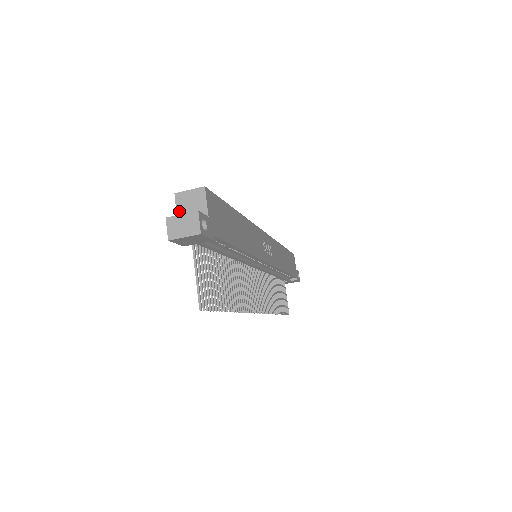
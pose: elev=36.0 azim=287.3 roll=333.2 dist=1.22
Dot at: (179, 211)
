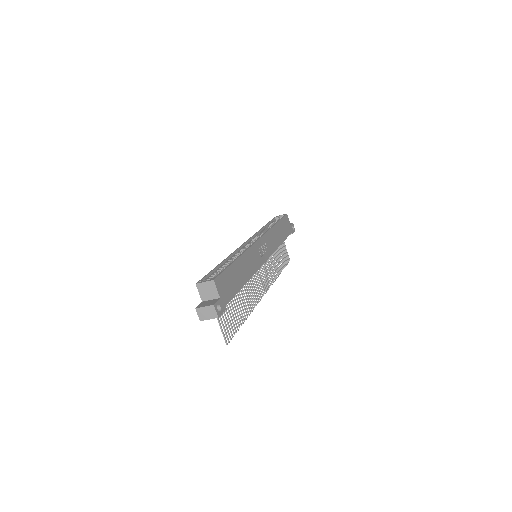
Dot at: (201, 295)
